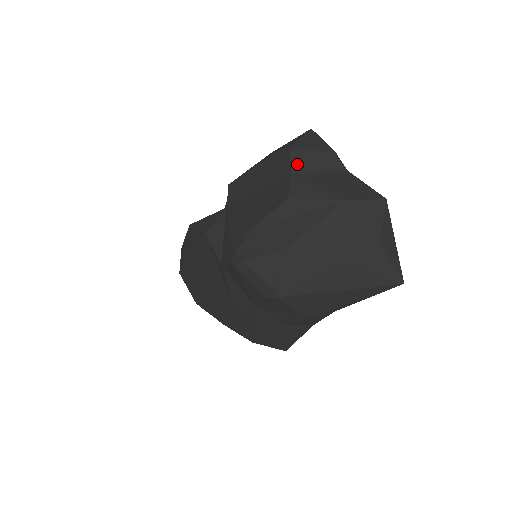
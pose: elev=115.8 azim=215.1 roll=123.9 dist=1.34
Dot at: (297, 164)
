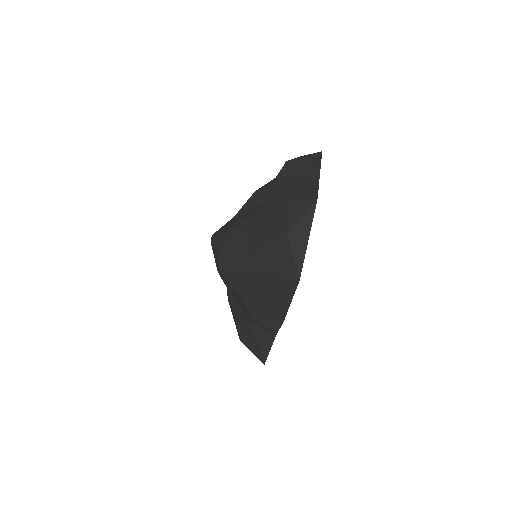
Dot at: (284, 172)
